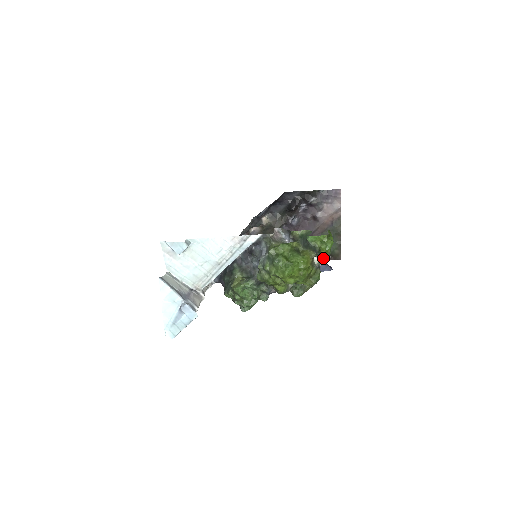
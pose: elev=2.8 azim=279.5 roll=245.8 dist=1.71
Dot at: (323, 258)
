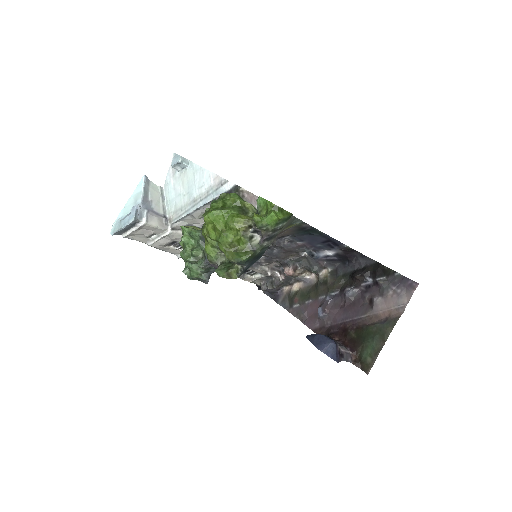
Dot at: (261, 238)
